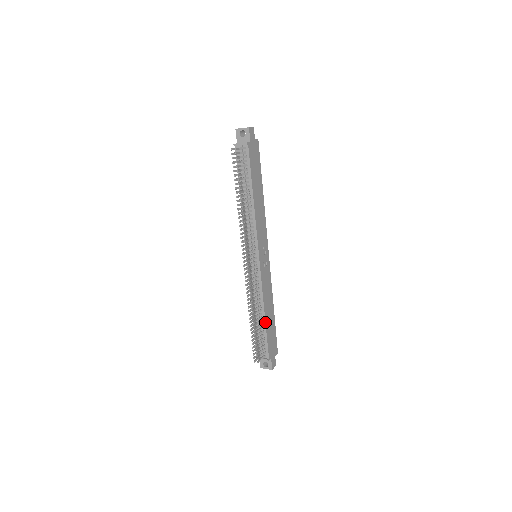
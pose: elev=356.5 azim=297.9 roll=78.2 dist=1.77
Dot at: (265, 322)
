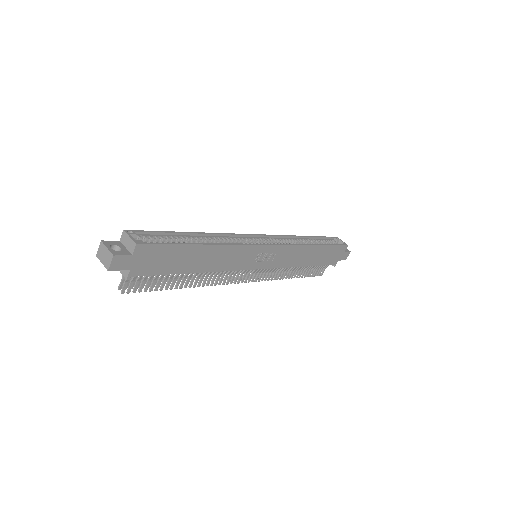
Dot at: occluded
